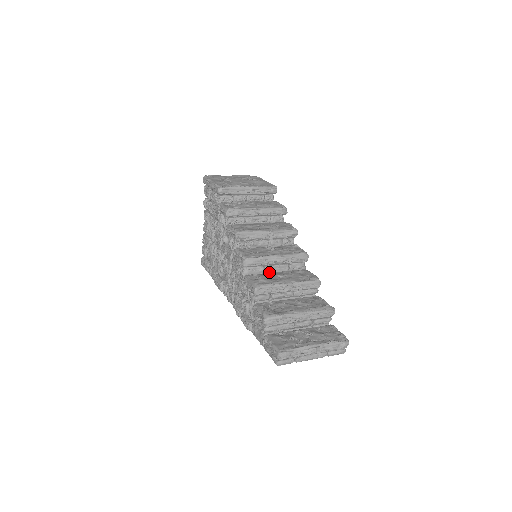
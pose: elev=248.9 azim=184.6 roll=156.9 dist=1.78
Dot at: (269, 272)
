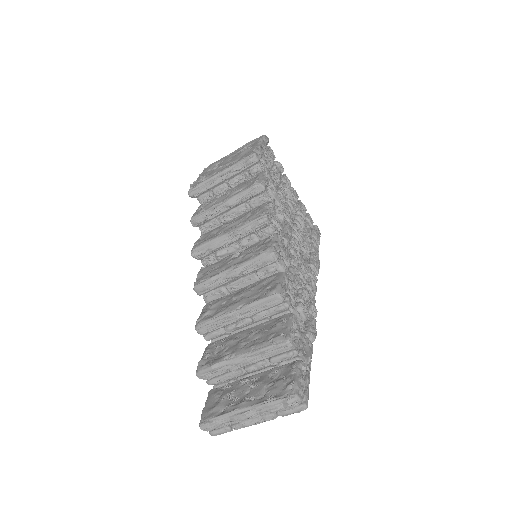
Dot at: (232, 291)
